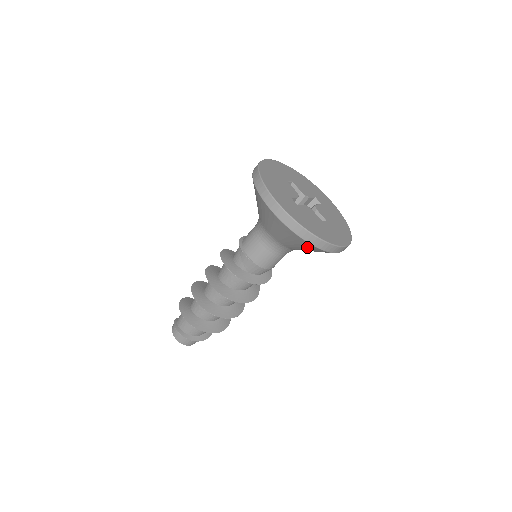
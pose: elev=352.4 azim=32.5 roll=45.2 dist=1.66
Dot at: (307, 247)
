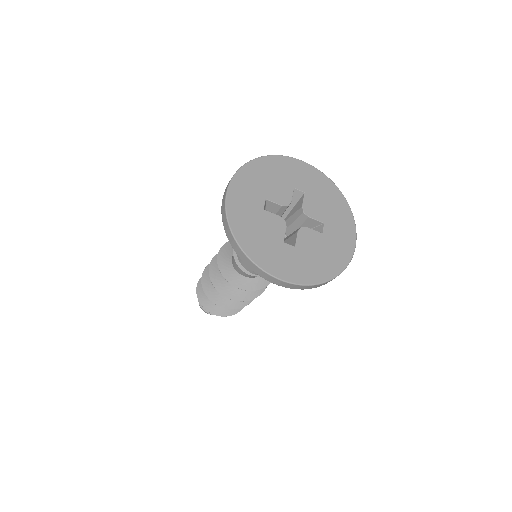
Dot at: occluded
